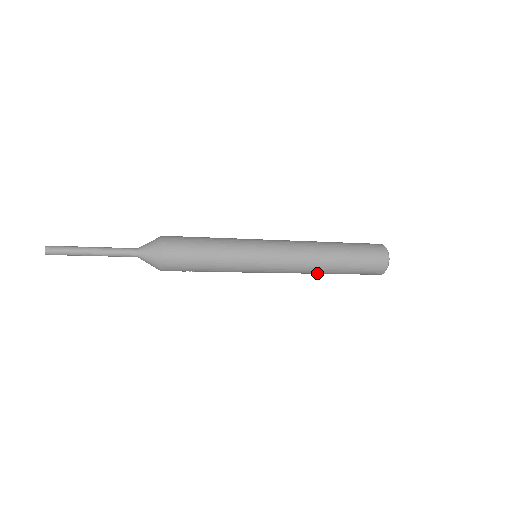
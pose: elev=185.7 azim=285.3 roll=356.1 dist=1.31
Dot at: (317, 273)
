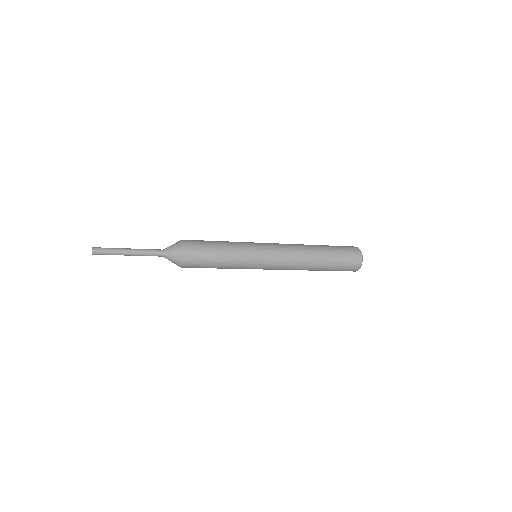
Dot at: occluded
